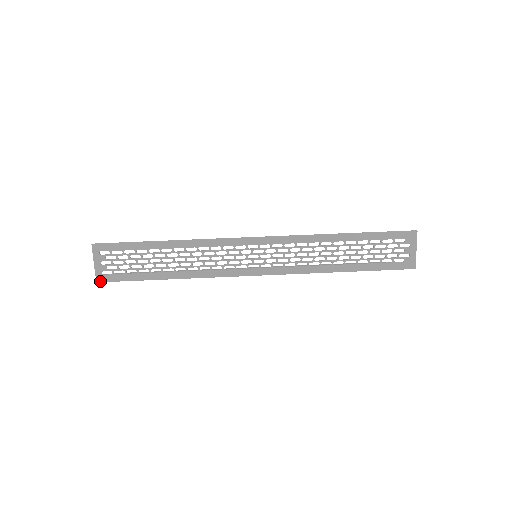
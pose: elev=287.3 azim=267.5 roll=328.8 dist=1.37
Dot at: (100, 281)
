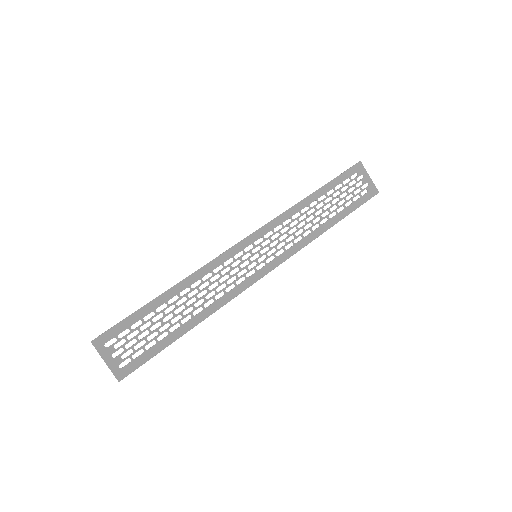
Dot at: (122, 378)
